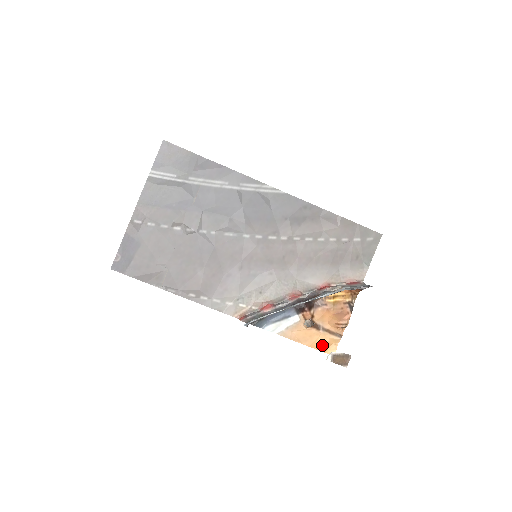
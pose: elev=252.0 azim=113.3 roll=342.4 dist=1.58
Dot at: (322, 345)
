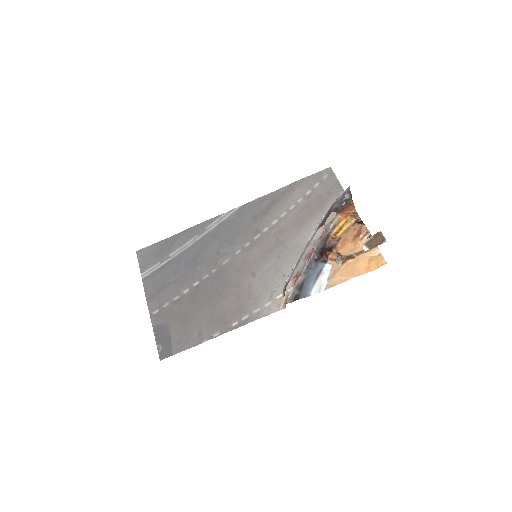
Dot at: (369, 265)
